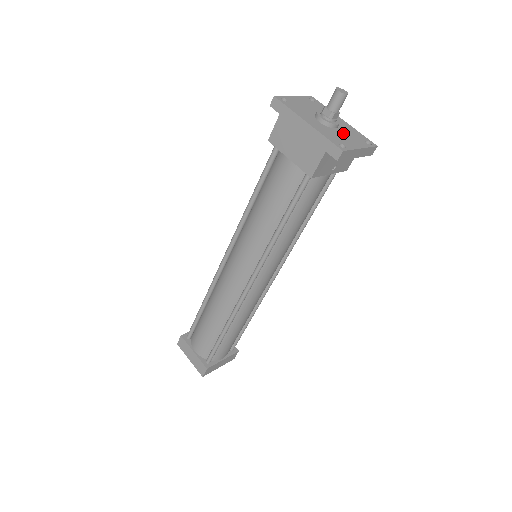
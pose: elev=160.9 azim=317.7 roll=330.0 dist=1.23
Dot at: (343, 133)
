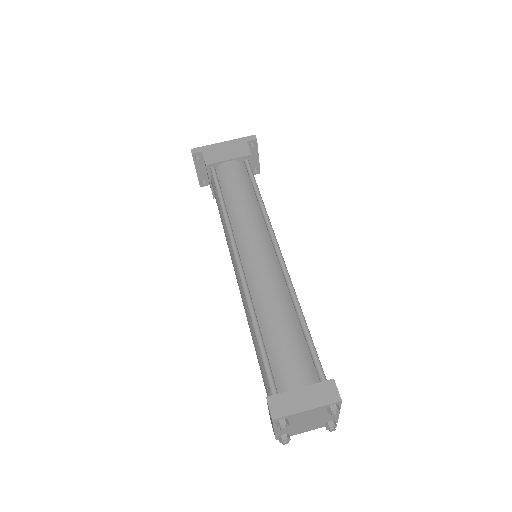
Dot at: occluded
